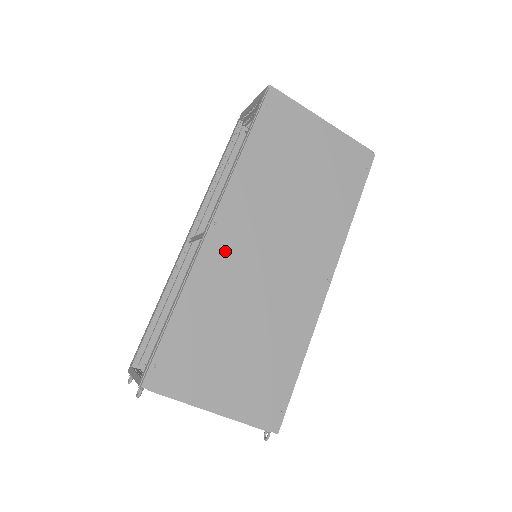
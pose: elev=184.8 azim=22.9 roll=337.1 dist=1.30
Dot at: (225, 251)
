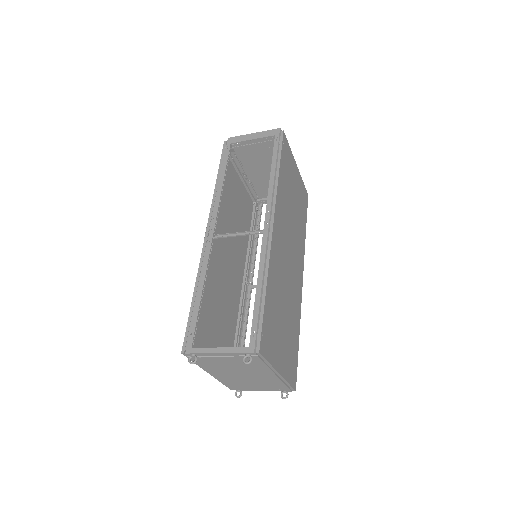
Dot at: (278, 247)
